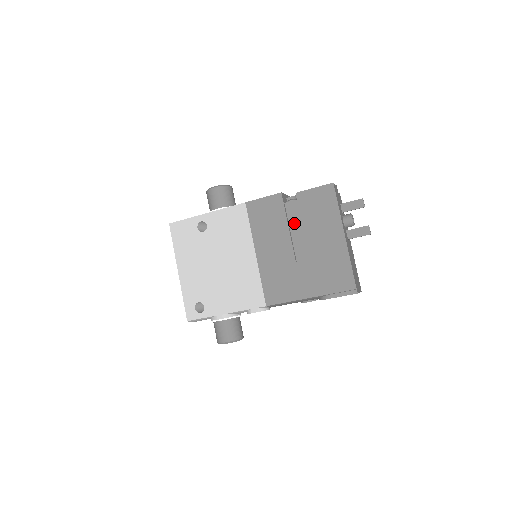
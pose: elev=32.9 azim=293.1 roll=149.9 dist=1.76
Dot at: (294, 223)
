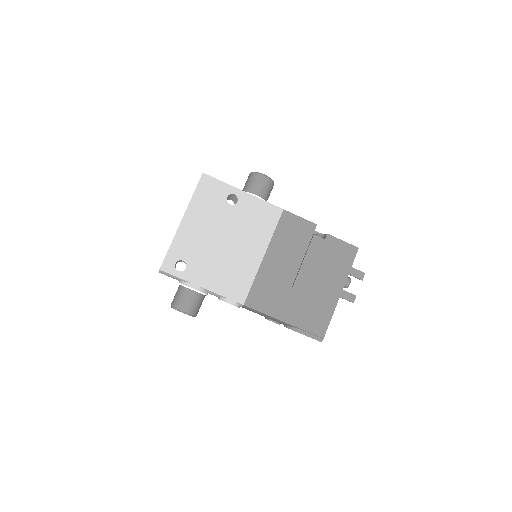
Dot at: (311, 255)
